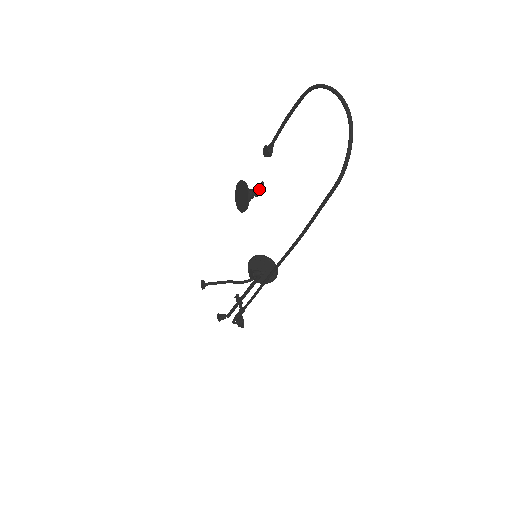
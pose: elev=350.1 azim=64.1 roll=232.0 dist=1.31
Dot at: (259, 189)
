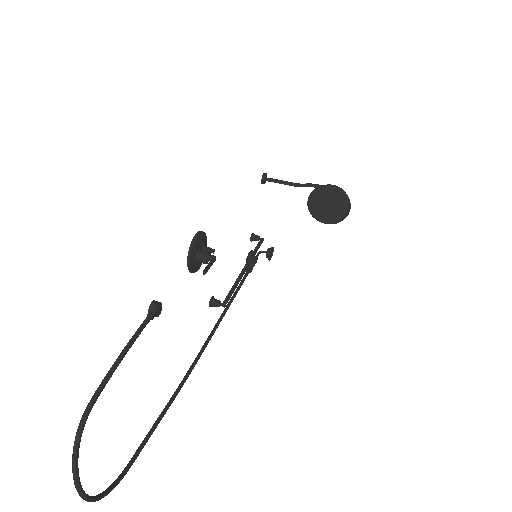
Dot at: (207, 267)
